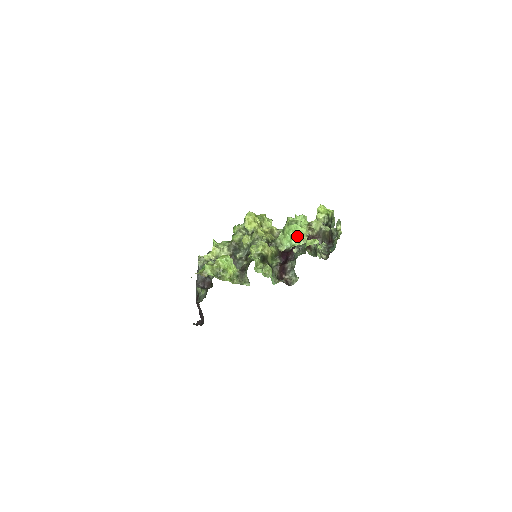
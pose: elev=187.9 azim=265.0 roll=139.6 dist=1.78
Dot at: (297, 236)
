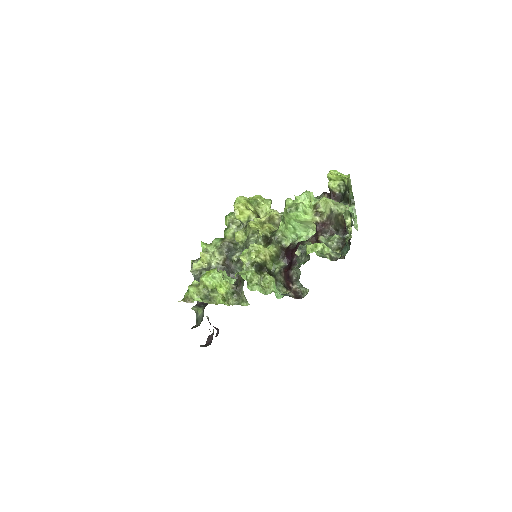
Dot at: (302, 225)
